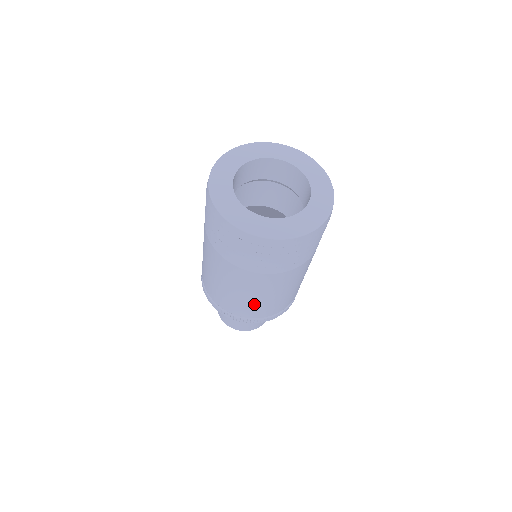
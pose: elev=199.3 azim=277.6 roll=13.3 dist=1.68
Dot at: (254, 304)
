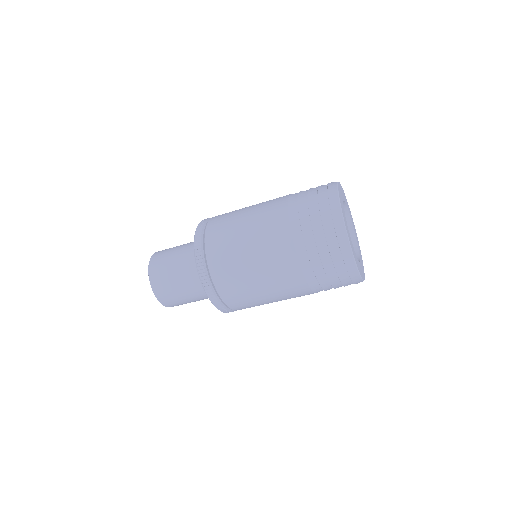
Dot at: (253, 297)
